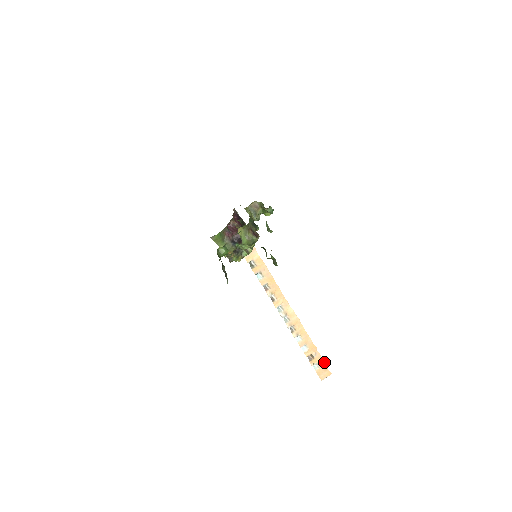
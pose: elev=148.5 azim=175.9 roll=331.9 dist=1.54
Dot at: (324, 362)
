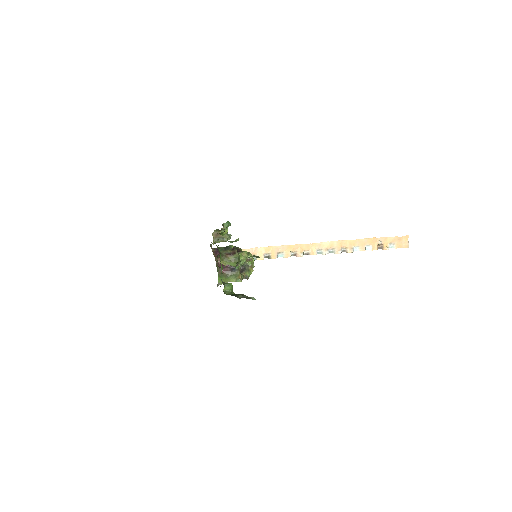
Dot at: (393, 237)
